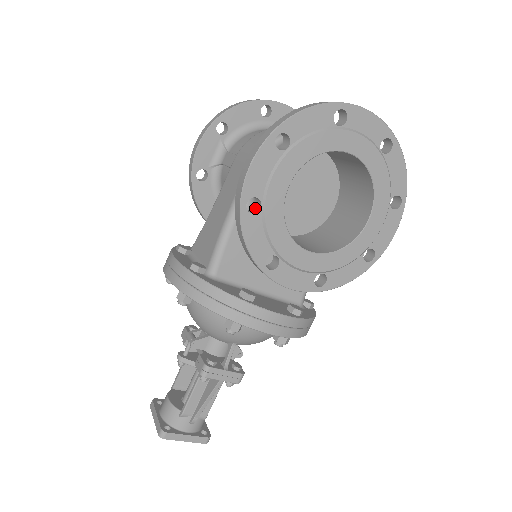
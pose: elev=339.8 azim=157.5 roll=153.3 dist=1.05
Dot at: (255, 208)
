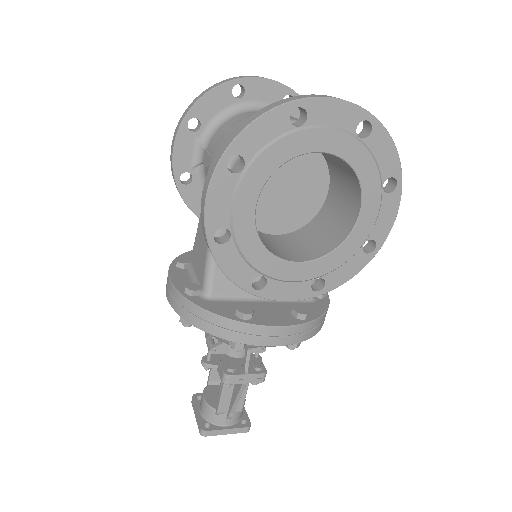
Dot at: (226, 235)
